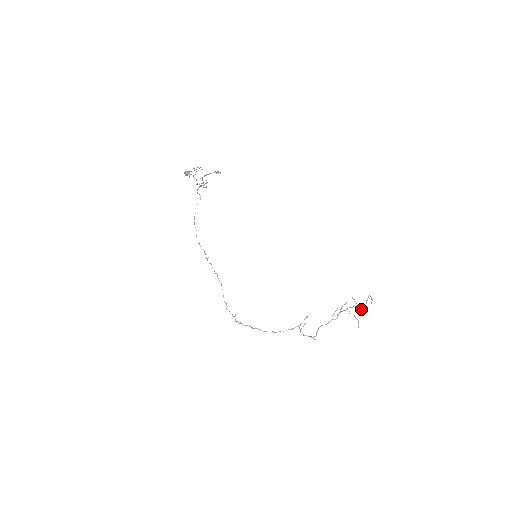
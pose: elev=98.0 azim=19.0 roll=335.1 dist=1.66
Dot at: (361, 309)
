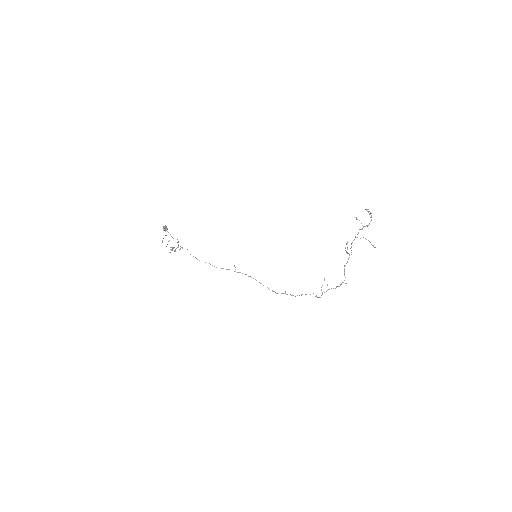
Dot at: (369, 224)
